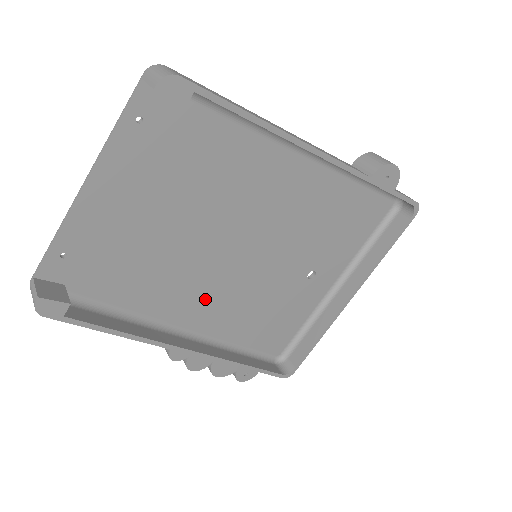
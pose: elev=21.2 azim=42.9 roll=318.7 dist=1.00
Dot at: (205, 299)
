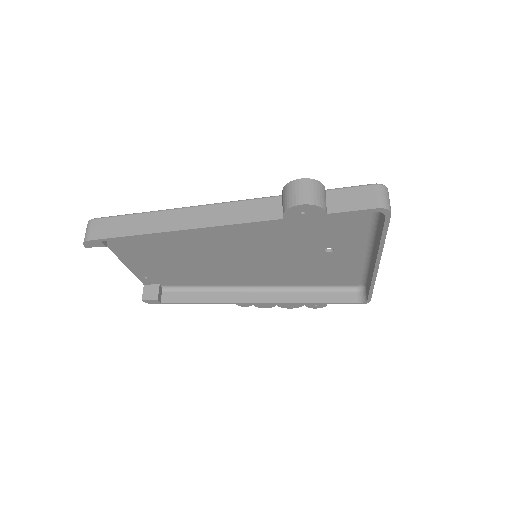
Dot at: (247, 275)
